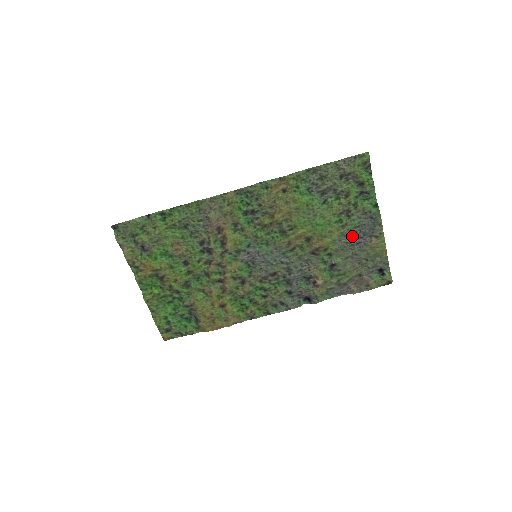
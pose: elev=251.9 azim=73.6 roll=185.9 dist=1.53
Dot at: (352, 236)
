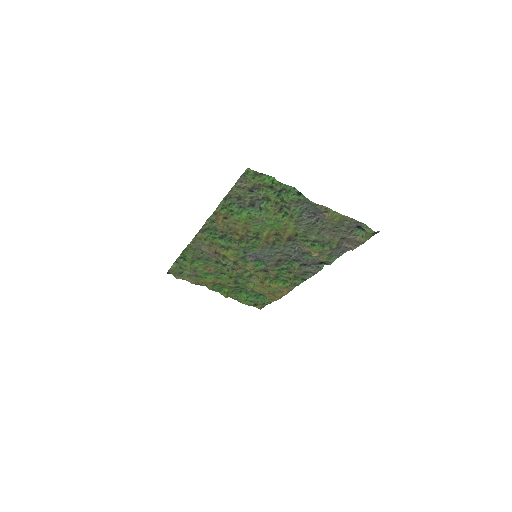
Dot at: (307, 218)
